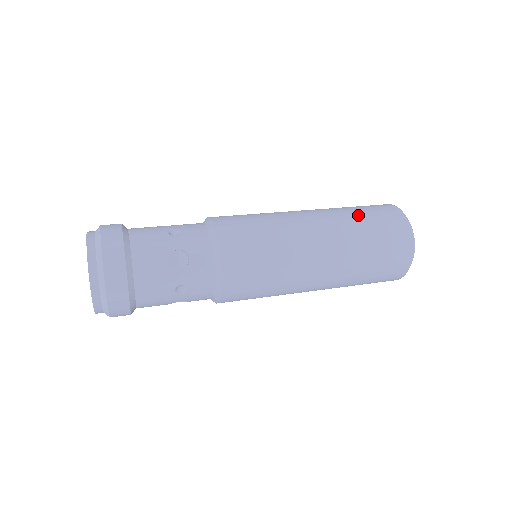
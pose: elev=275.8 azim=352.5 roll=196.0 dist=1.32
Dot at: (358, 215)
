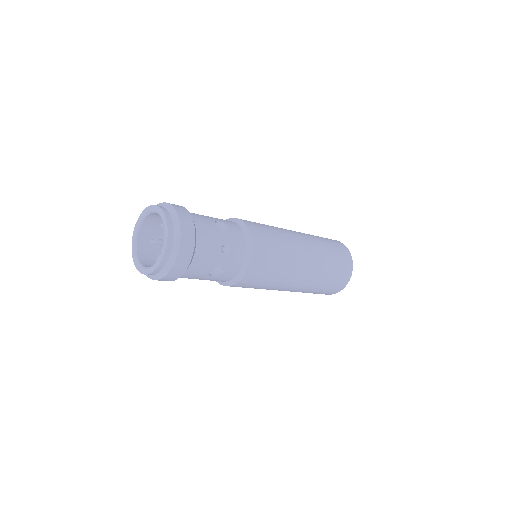
Dot at: occluded
